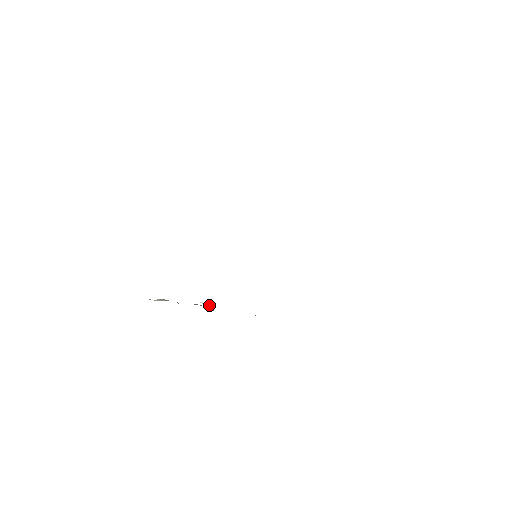
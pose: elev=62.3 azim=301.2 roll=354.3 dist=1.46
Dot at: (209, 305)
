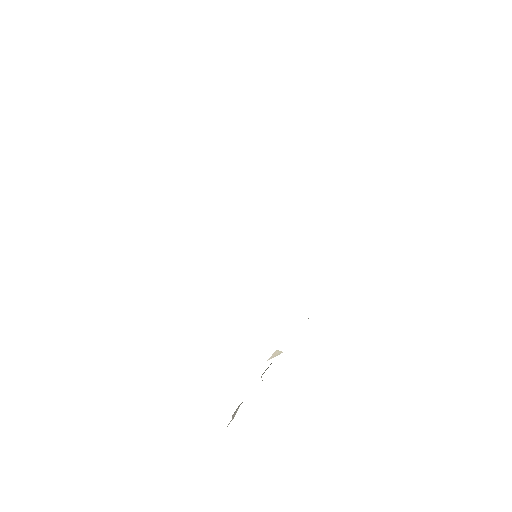
Dot at: (275, 354)
